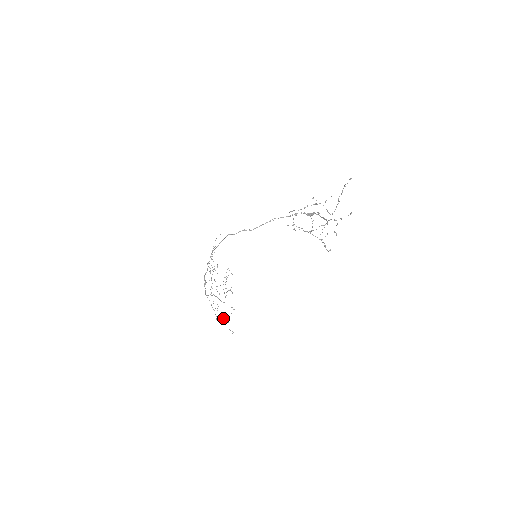
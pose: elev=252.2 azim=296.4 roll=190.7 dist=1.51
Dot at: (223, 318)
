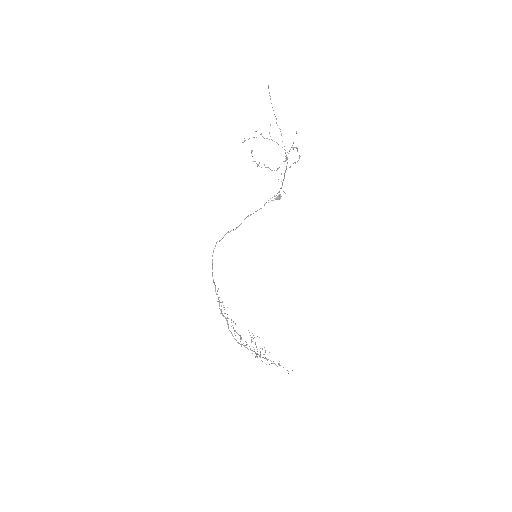
Dot at: (272, 363)
